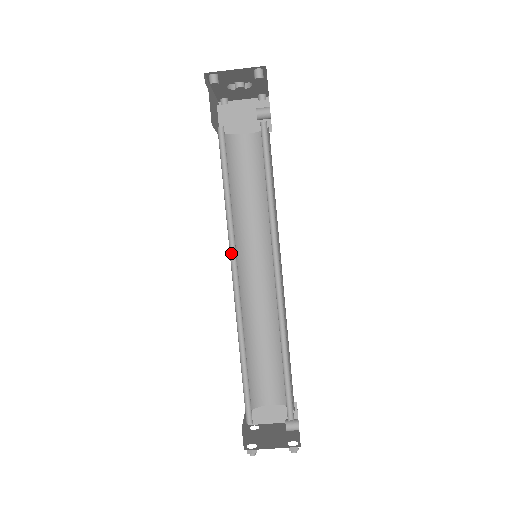
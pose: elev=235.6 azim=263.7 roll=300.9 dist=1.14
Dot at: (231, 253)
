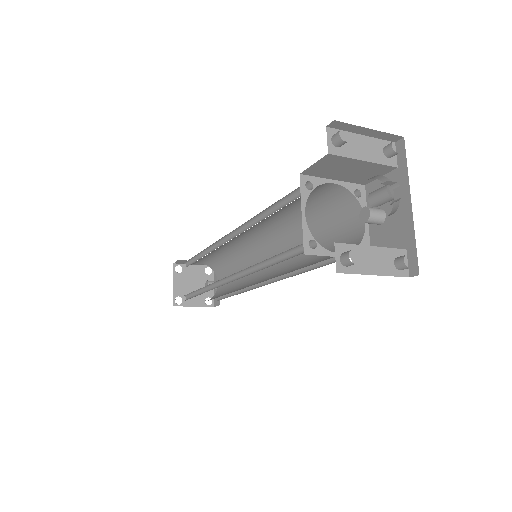
Dot at: (237, 272)
